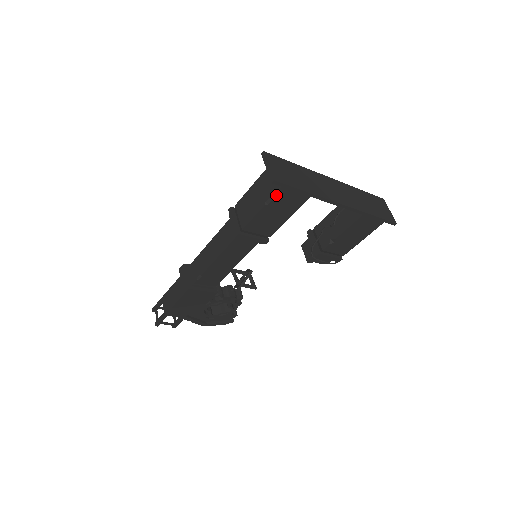
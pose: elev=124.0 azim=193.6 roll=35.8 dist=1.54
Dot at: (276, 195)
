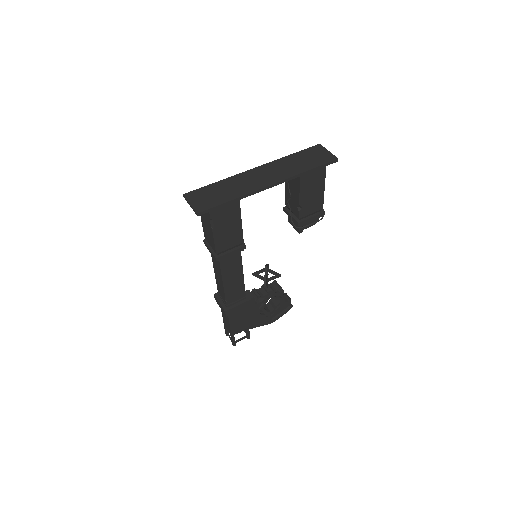
Dot at: (212, 219)
